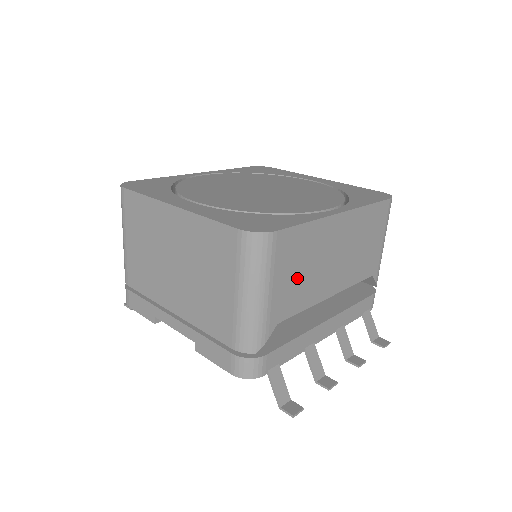
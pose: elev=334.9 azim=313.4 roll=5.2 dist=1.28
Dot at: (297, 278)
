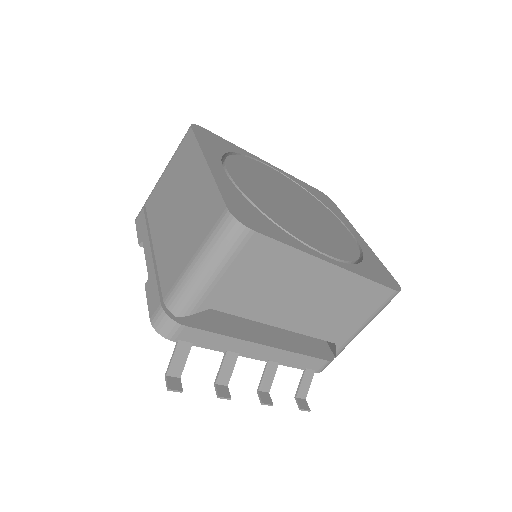
Dot at: (253, 285)
